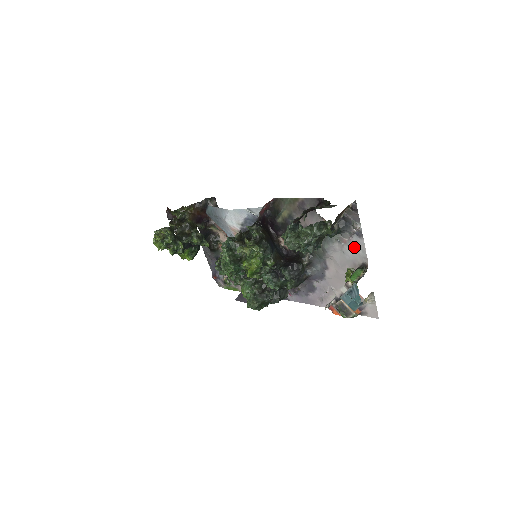
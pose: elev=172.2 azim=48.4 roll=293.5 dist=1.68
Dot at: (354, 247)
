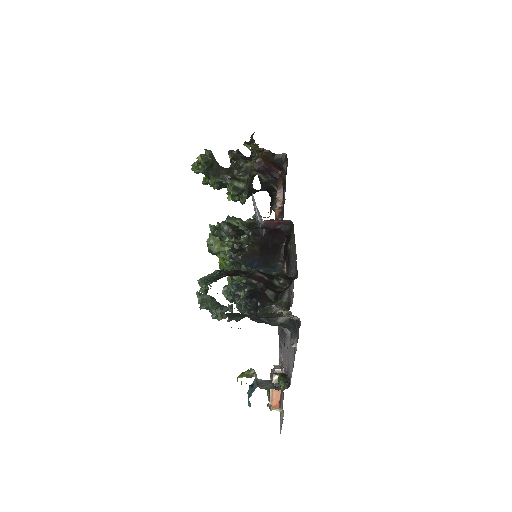
Dot at: (292, 356)
